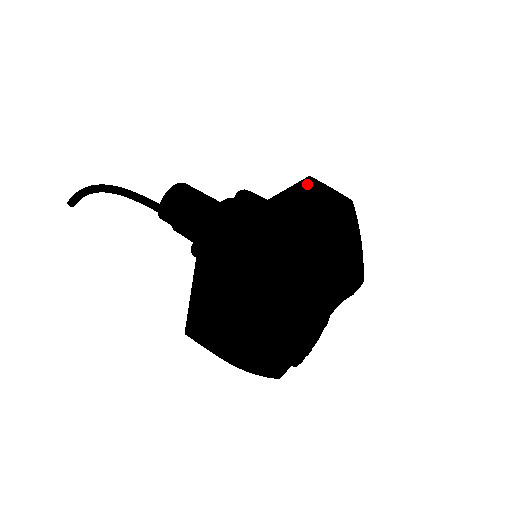
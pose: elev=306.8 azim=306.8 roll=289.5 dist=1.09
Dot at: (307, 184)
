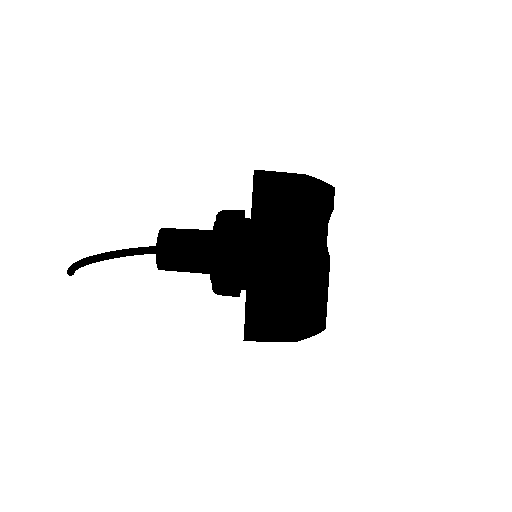
Dot at: (260, 189)
